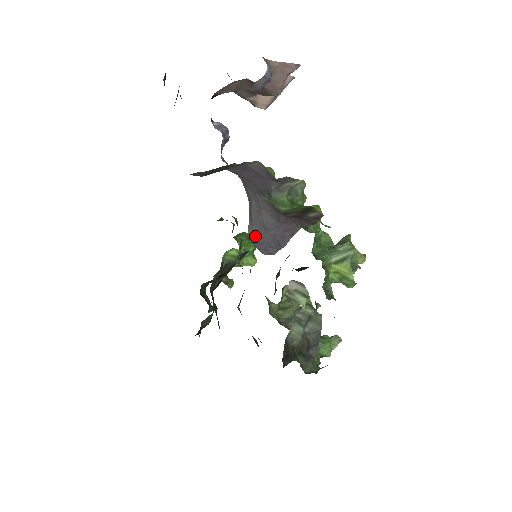
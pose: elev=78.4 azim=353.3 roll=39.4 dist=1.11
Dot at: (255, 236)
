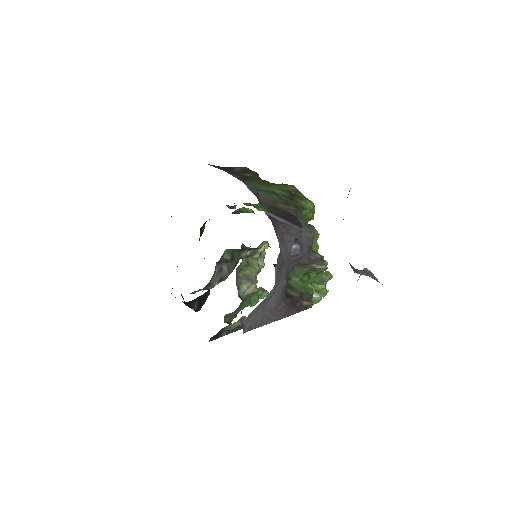
Dot at: (251, 315)
